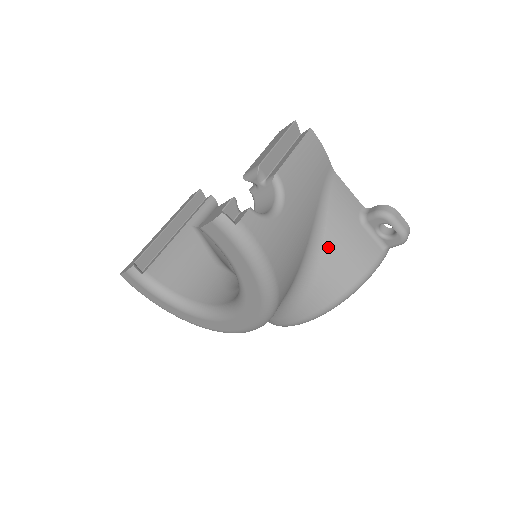
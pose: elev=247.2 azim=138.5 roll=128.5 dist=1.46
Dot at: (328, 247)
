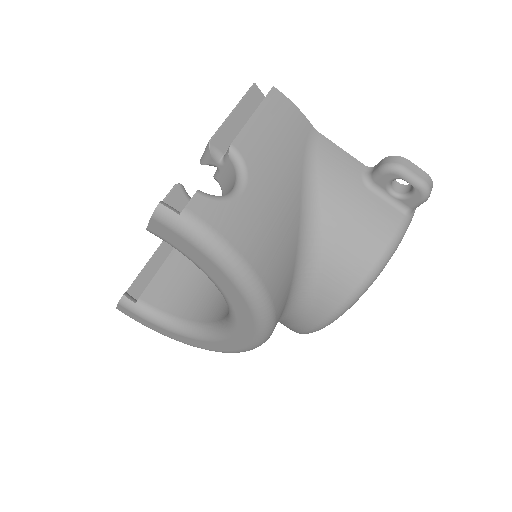
Dot at: (329, 224)
